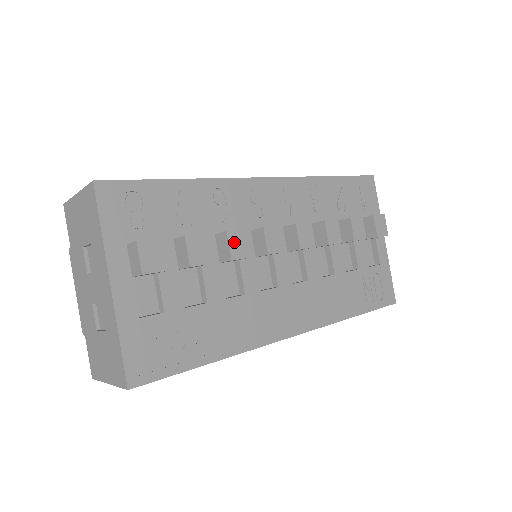
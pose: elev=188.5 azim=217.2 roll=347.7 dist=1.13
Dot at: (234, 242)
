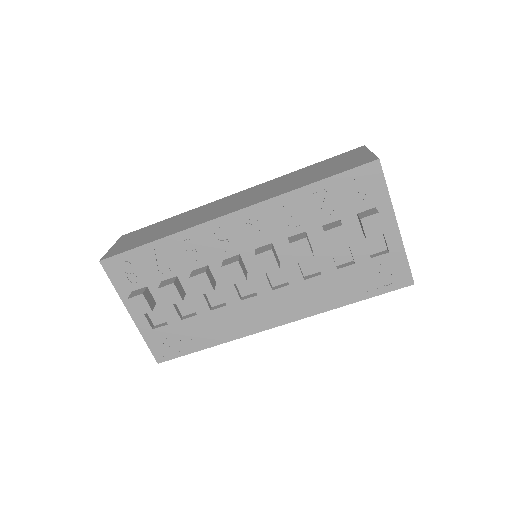
Dot at: (197, 283)
